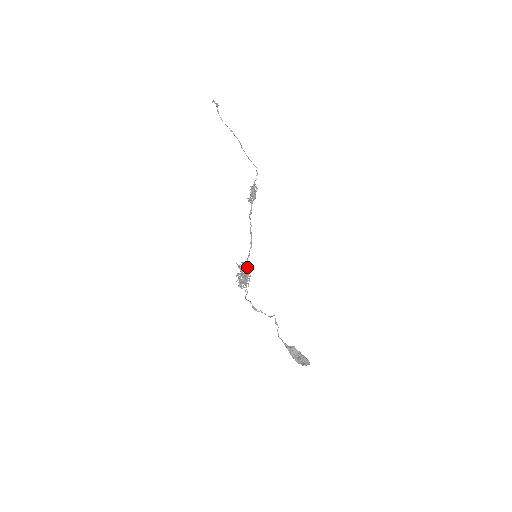
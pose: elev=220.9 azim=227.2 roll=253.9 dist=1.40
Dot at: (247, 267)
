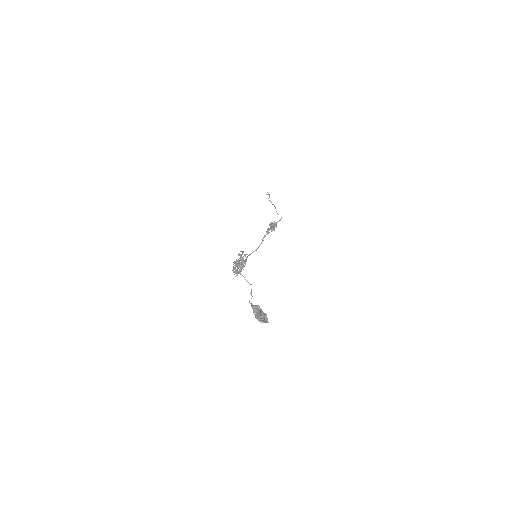
Dot at: (245, 259)
